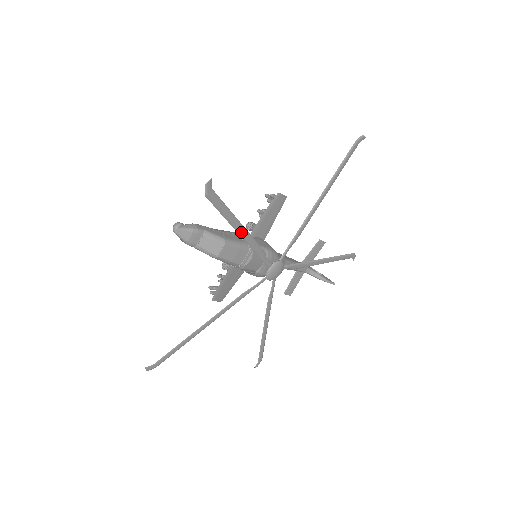
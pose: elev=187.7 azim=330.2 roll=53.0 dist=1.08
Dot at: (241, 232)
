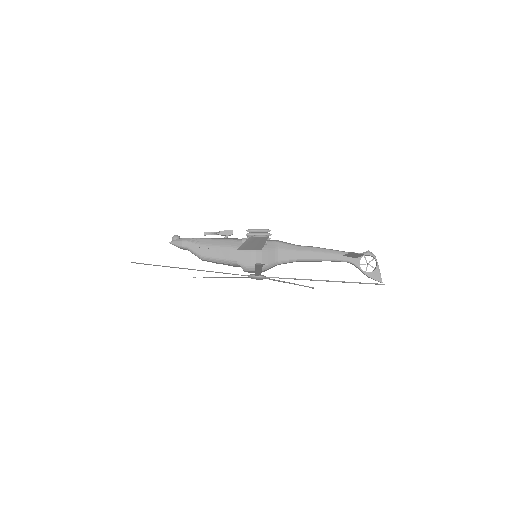
Dot at: (190, 269)
